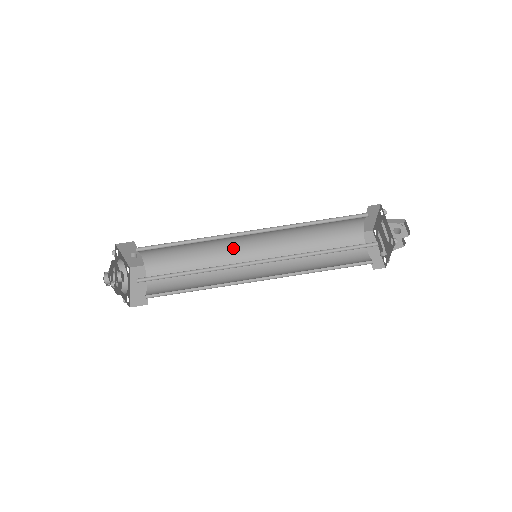
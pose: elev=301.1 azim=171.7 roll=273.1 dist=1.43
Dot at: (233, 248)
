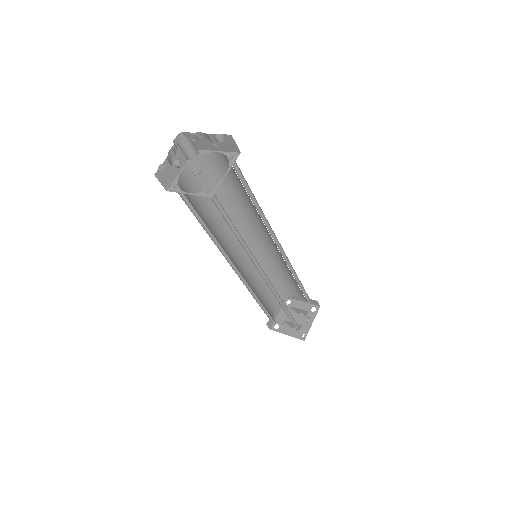
Dot at: (226, 248)
